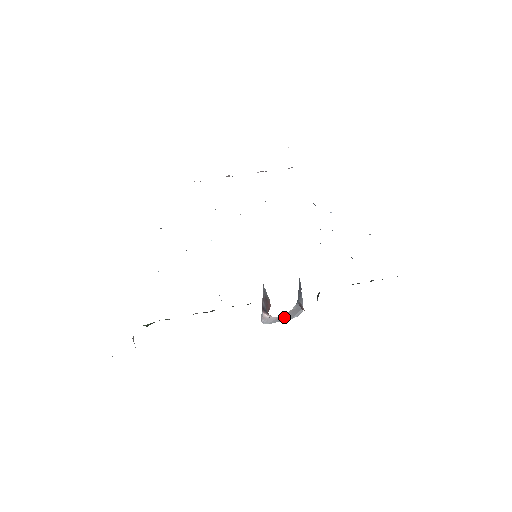
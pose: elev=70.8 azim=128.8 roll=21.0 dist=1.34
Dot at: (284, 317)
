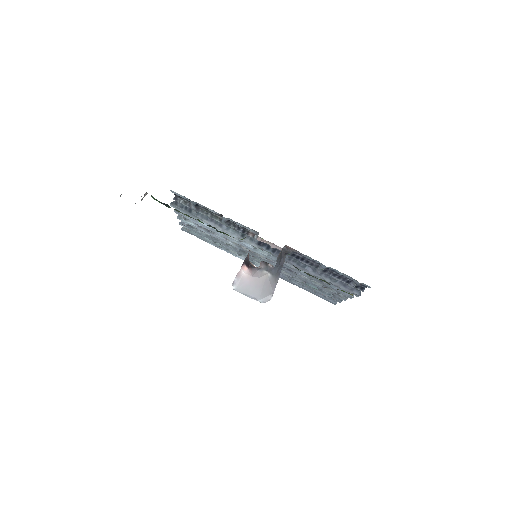
Dot at: (254, 286)
